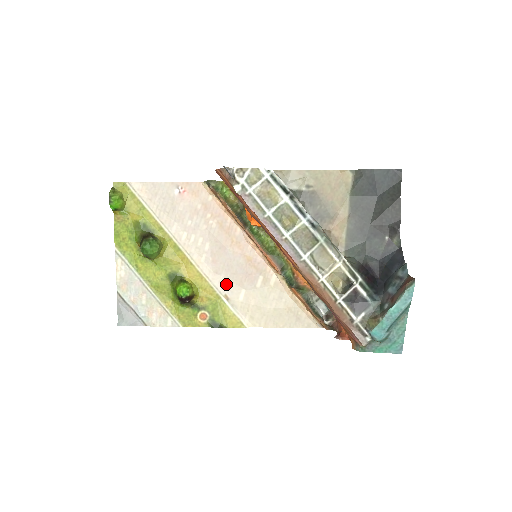
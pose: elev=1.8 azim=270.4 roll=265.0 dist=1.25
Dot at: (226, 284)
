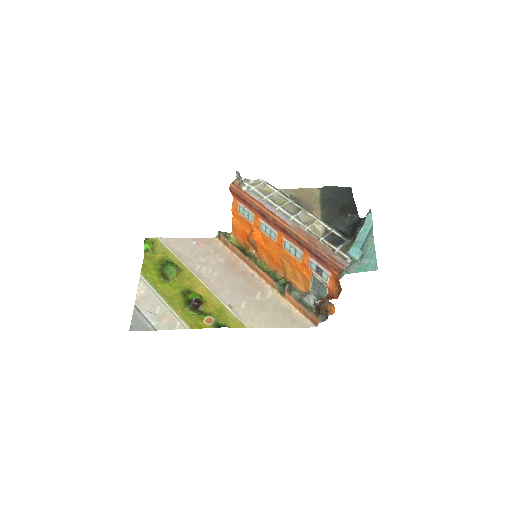
Dot at: (230, 297)
